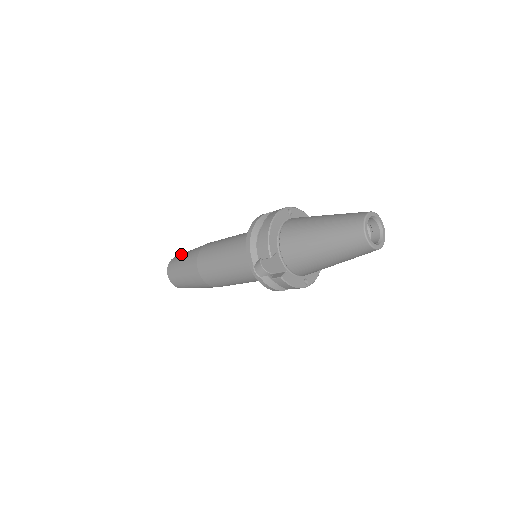
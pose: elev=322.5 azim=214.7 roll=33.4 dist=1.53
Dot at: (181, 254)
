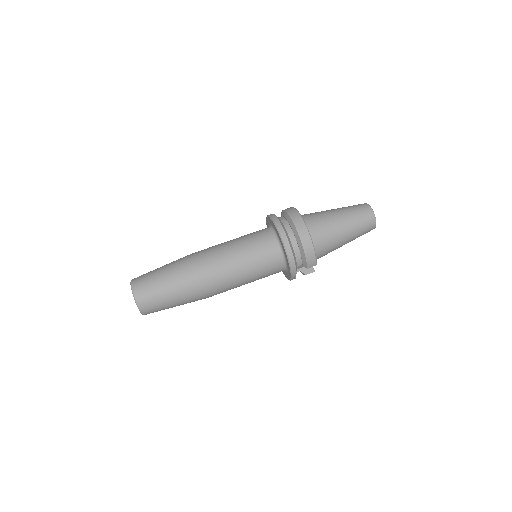
Dot at: (149, 284)
